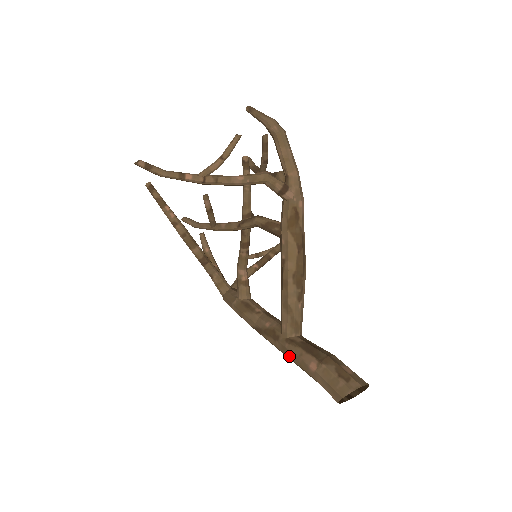
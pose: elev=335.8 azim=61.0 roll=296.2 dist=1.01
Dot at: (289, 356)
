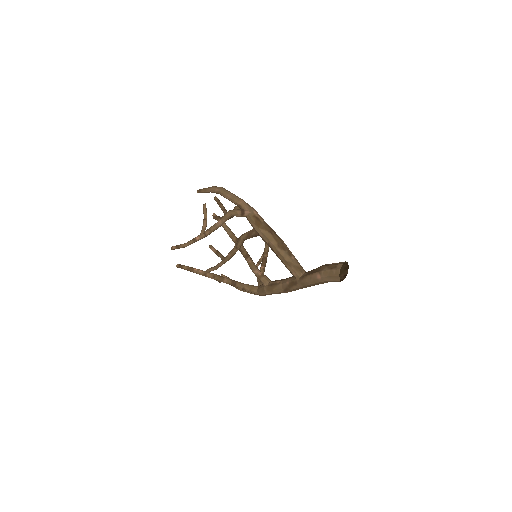
Dot at: (307, 284)
